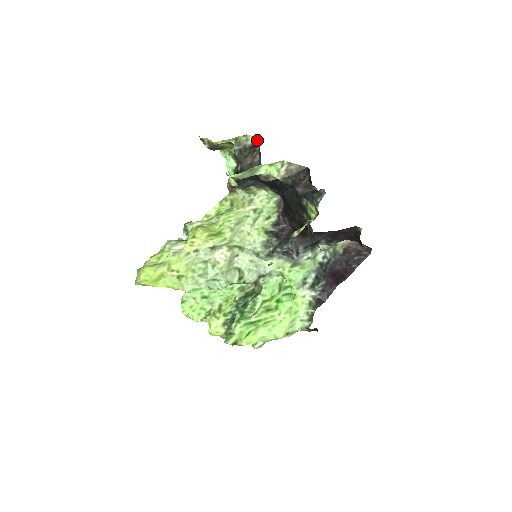
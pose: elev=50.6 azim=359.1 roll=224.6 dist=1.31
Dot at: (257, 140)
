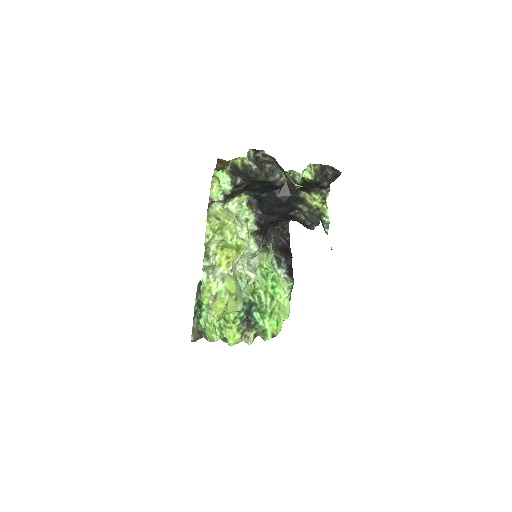
Dot at: (259, 152)
